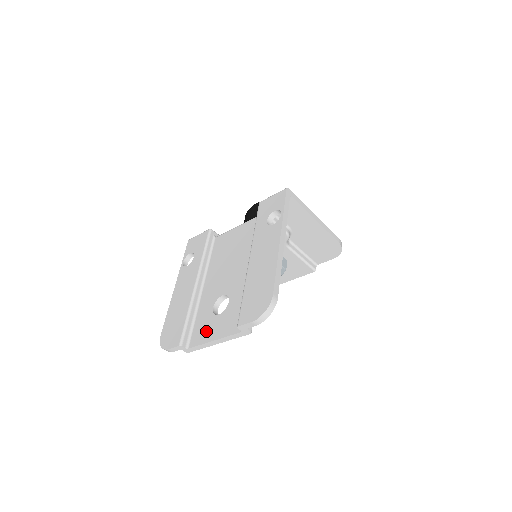
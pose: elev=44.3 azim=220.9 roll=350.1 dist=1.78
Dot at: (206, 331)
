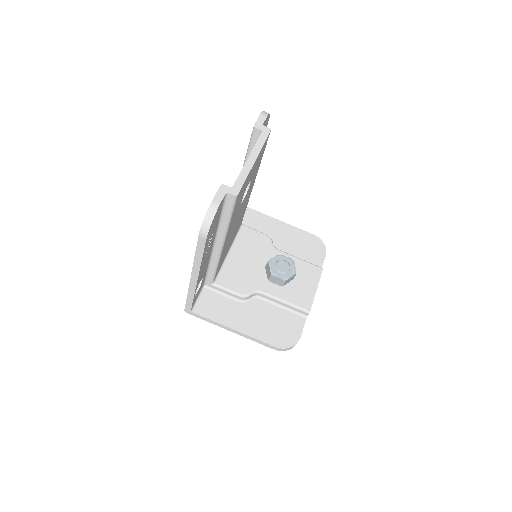
Dot at: occluded
